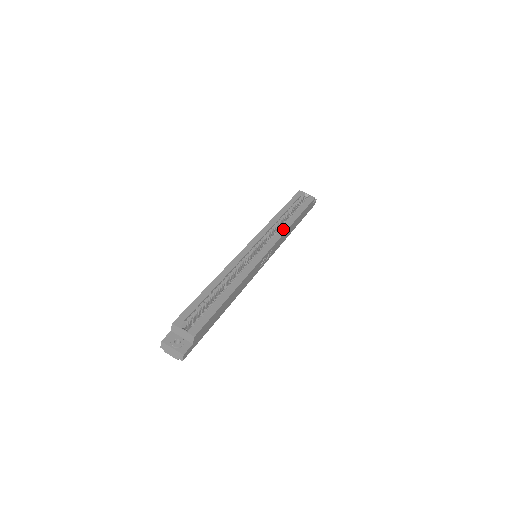
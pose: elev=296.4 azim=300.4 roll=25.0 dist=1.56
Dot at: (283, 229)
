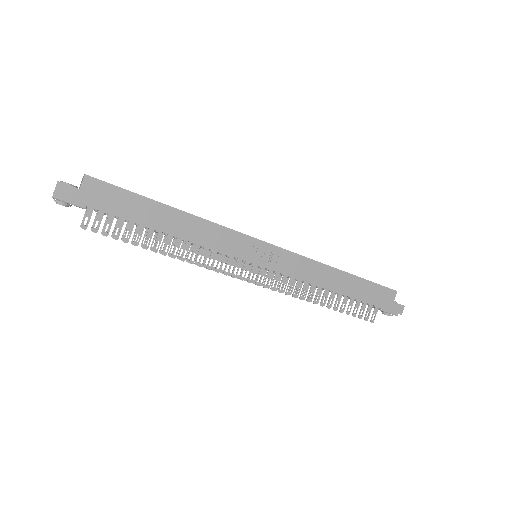
Dot at: (314, 260)
